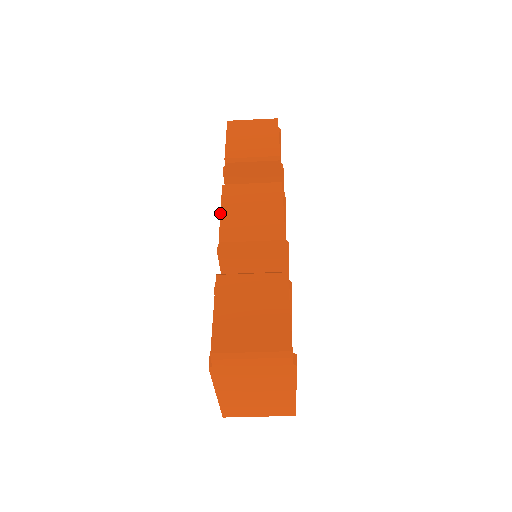
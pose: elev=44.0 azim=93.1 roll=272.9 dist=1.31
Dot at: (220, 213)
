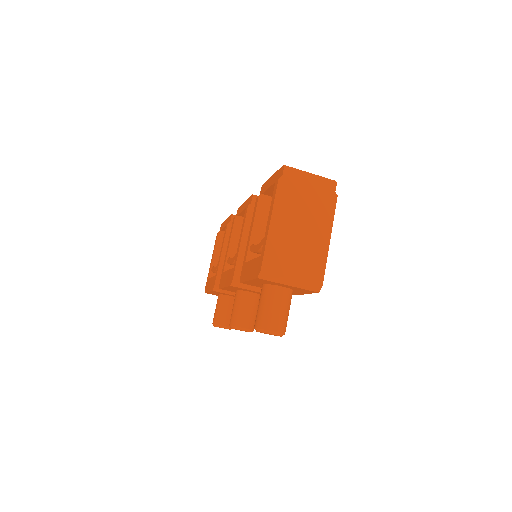
Dot at: (246, 200)
